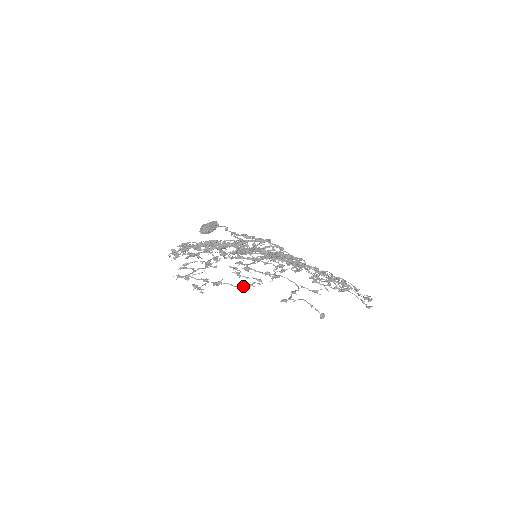
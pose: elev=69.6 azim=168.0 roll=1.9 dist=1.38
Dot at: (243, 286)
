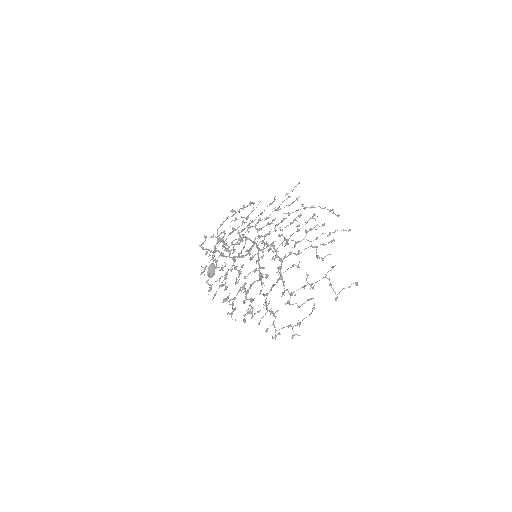
Dot at: (311, 313)
